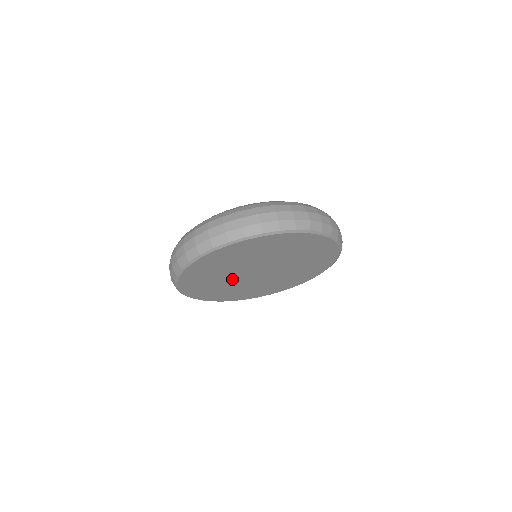
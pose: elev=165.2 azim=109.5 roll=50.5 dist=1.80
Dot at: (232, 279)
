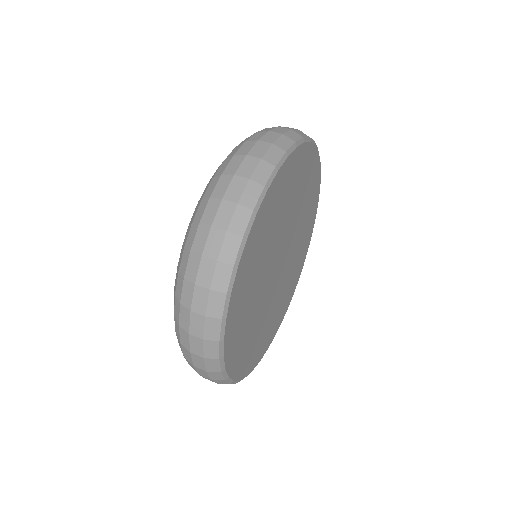
Dot at: (266, 304)
